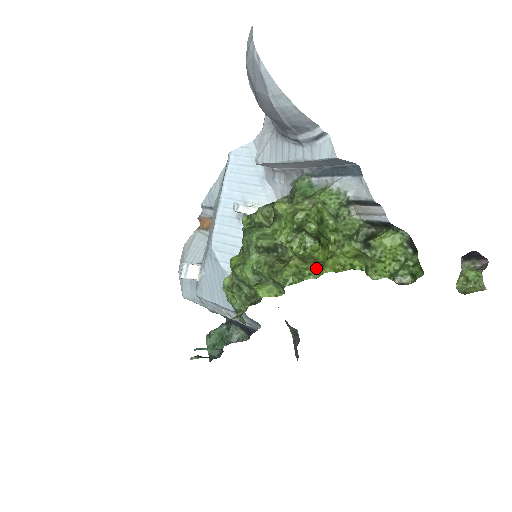
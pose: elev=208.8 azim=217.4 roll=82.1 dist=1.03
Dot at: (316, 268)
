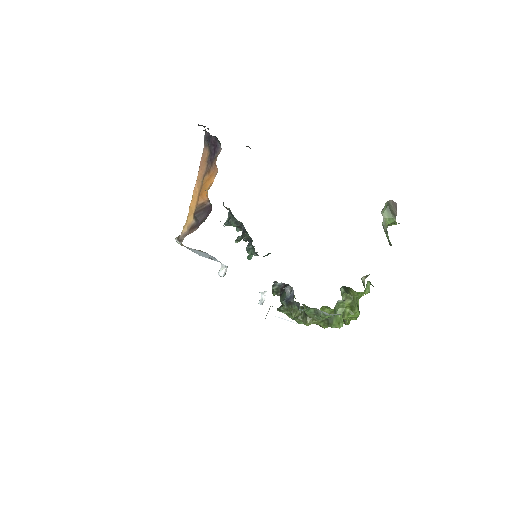
Dot at: occluded
